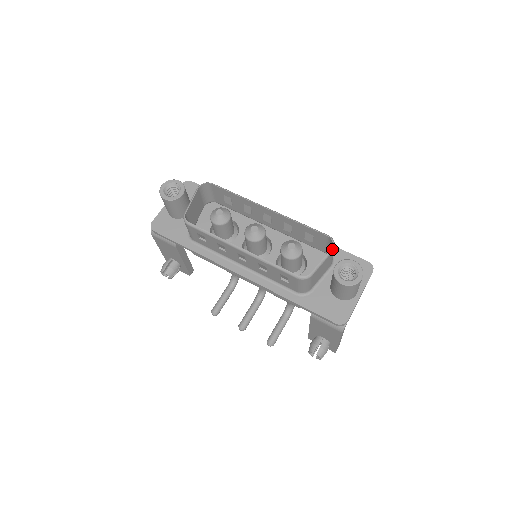
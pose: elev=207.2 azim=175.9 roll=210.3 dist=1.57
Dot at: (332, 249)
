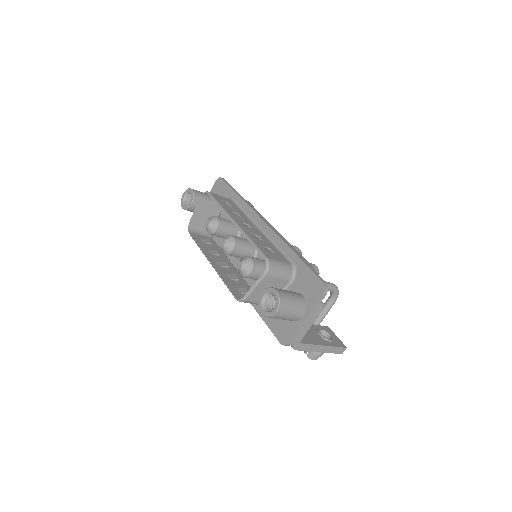
Dot at: (264, 274)
